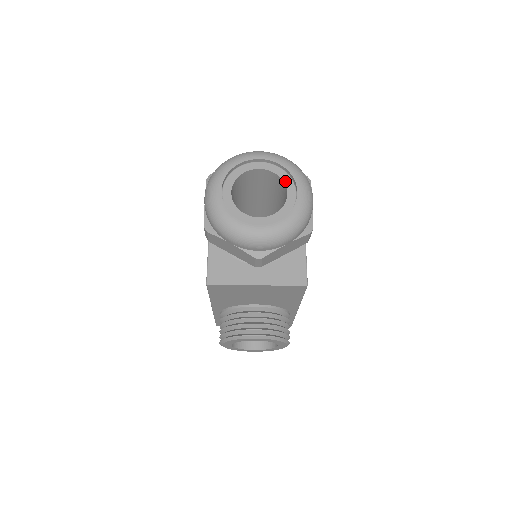
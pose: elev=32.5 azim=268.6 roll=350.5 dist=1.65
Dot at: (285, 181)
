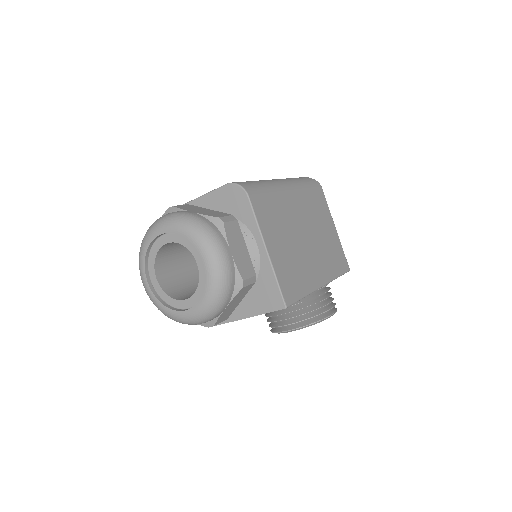
Dot at: (190, 250)
